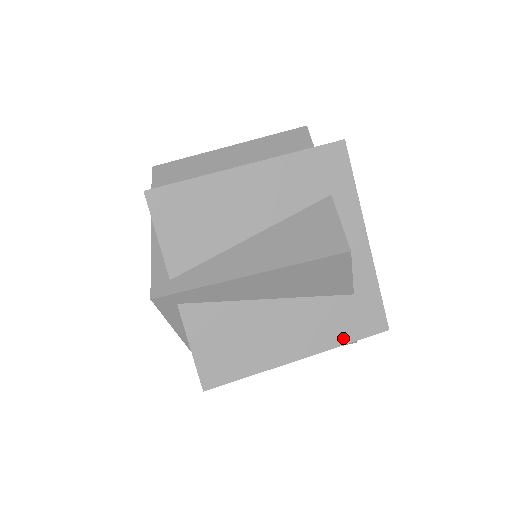
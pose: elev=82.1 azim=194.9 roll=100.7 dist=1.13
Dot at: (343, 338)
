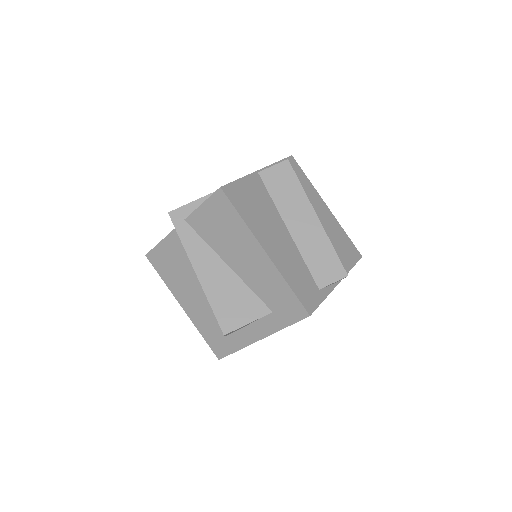
Dot at: (203, 332)
